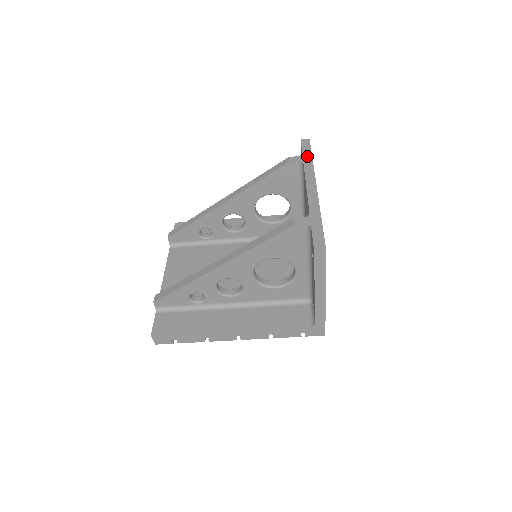
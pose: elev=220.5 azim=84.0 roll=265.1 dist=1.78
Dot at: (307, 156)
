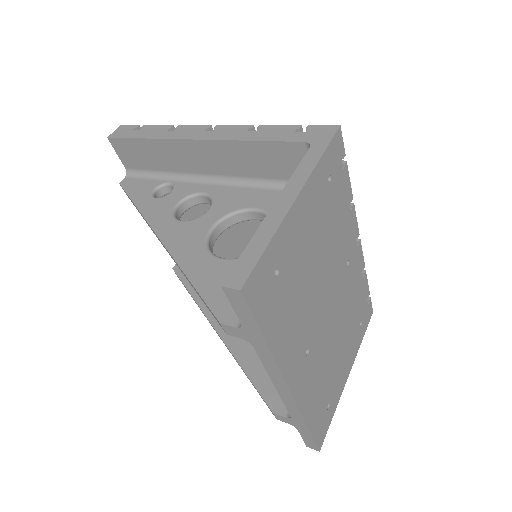
Dot at: (253, 335)
